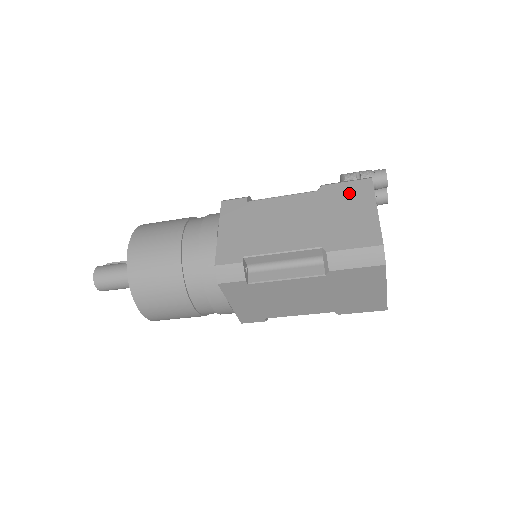
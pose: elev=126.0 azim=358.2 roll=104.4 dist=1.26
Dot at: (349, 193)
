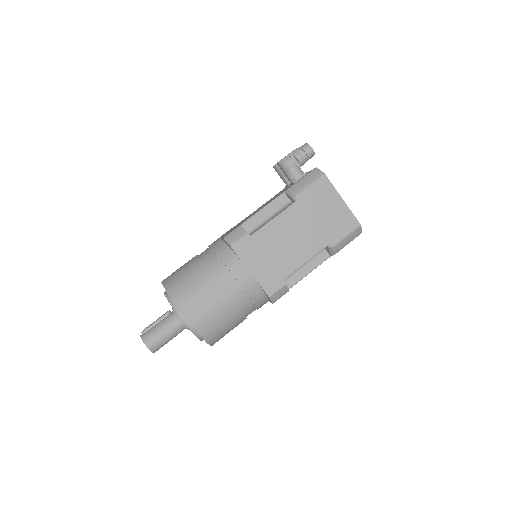
Dot at: (318, 194)
